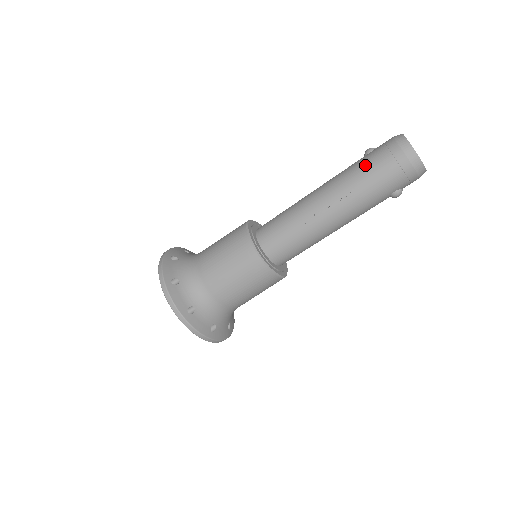
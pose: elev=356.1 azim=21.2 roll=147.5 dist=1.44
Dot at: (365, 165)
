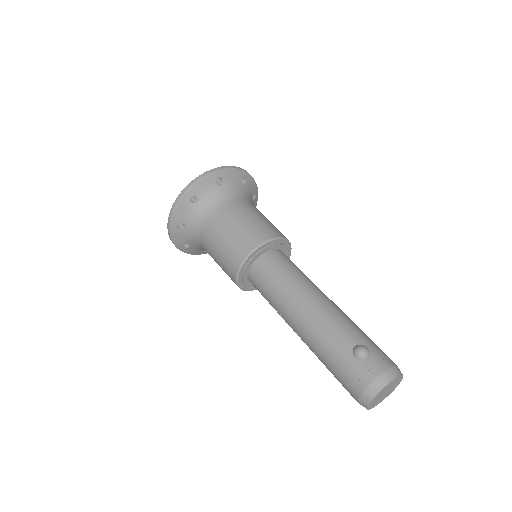
Dot at: (335, 362)
